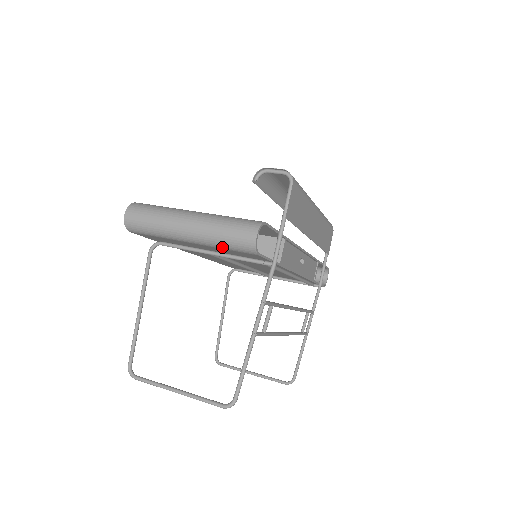
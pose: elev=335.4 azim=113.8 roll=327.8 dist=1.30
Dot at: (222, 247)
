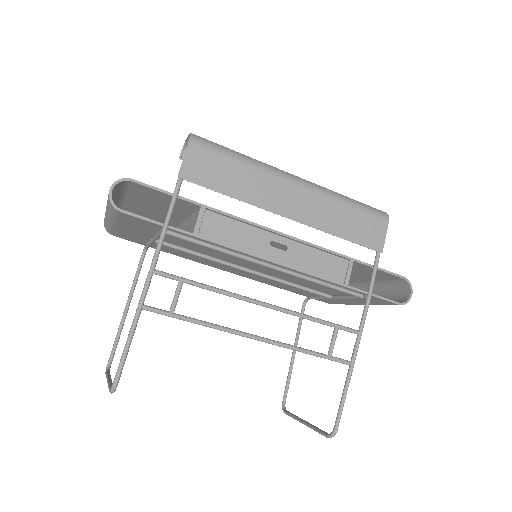
Dot at: (114, 217)
